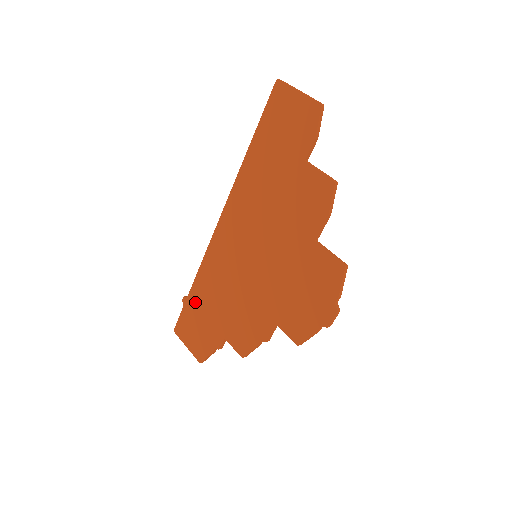
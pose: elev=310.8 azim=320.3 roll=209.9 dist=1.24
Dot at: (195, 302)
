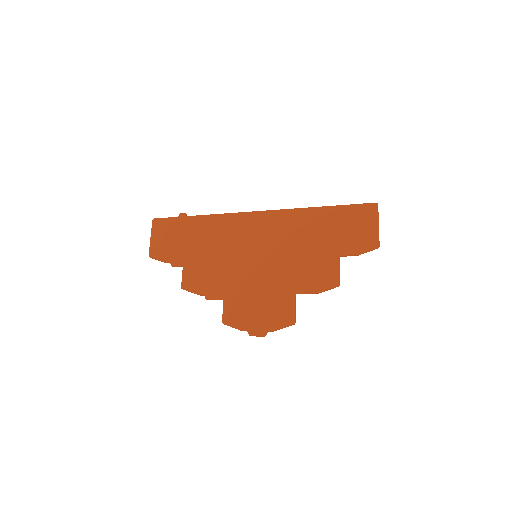
Dot at: (189, 225)
